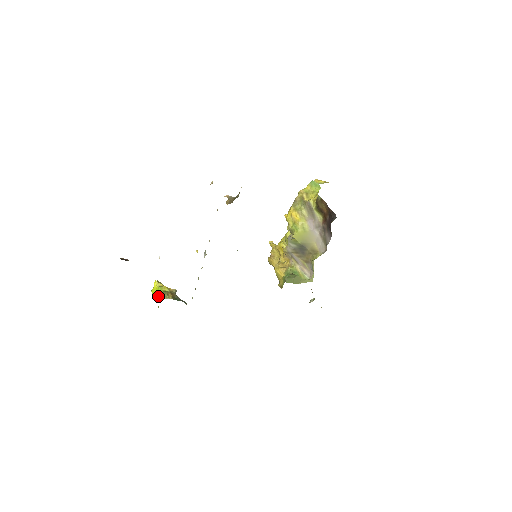
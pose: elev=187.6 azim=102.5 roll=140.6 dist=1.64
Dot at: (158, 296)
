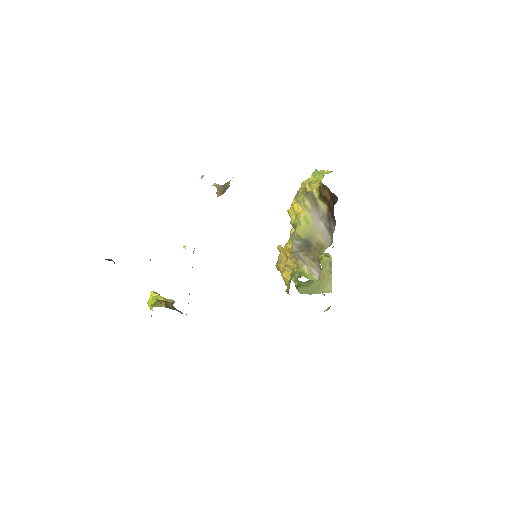
Dot at: (151, 305)
